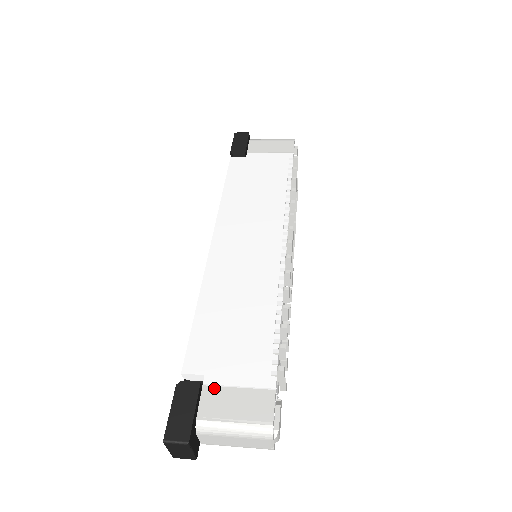
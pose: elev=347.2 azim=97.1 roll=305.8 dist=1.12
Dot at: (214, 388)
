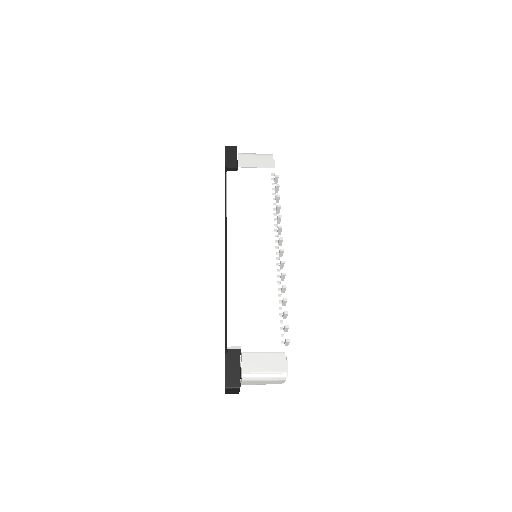
Dot at: (249, 354)
